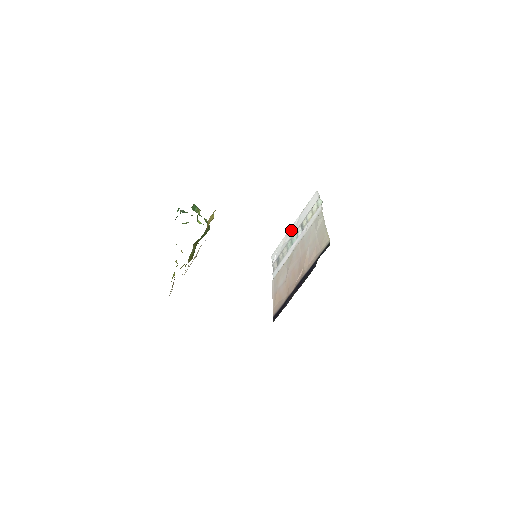
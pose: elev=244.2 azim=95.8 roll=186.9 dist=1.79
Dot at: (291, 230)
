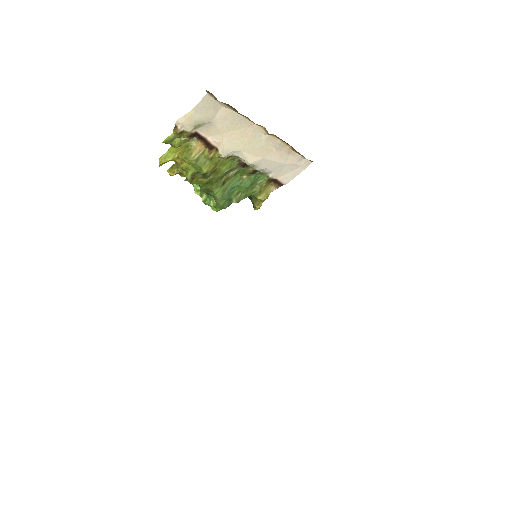
Dot at: occluded
